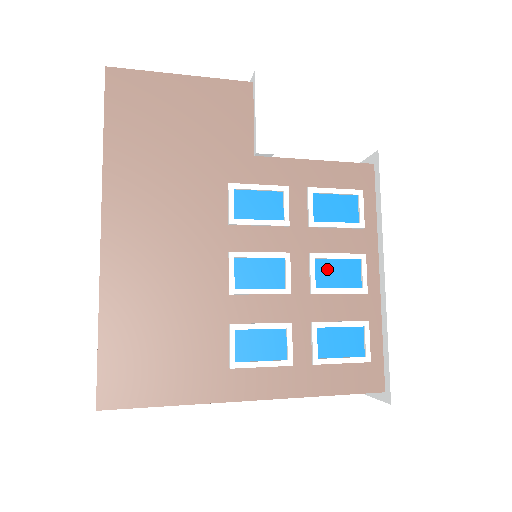
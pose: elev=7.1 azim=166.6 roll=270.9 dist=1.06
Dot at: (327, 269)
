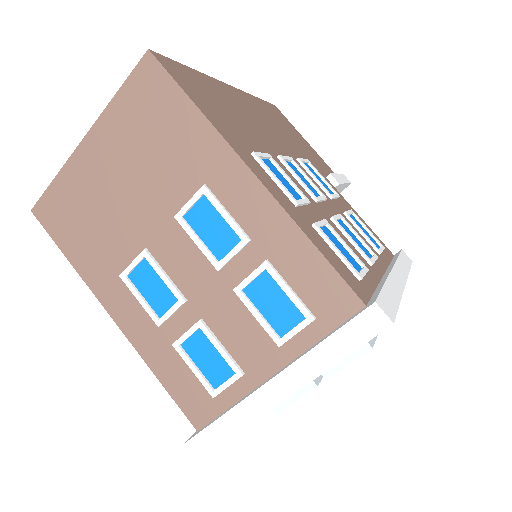
Dot at: (347, 230)
